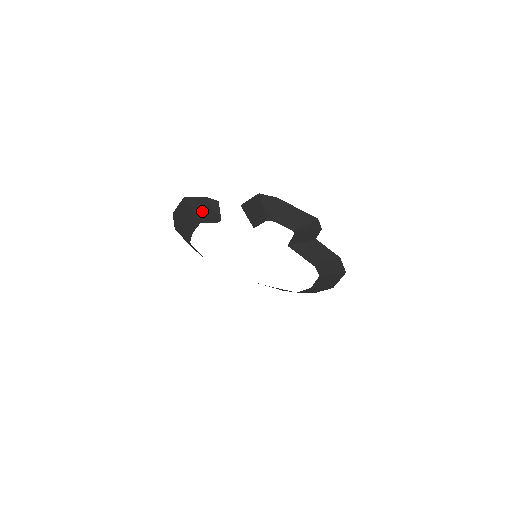
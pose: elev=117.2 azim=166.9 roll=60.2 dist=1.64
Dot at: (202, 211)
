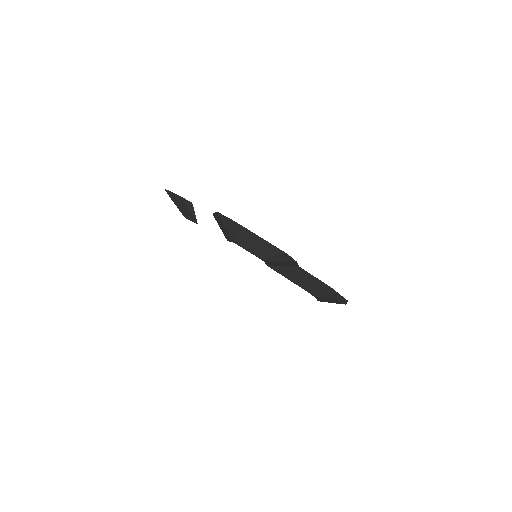
Dot at: (182, 208)
